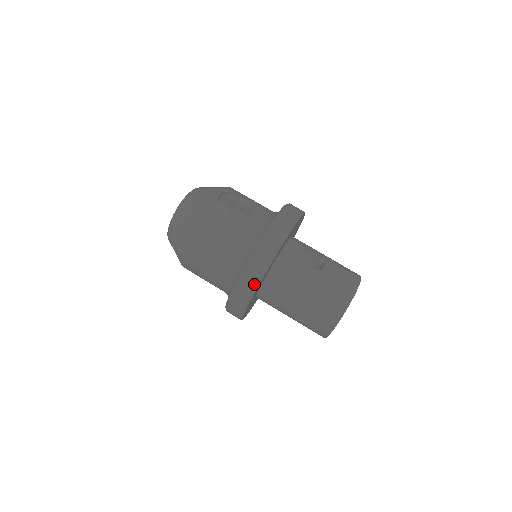
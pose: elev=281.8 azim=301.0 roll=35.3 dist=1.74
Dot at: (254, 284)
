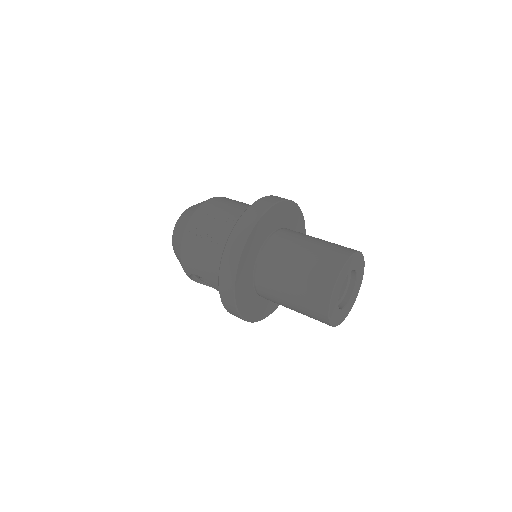
Dot at: (262, 210)
